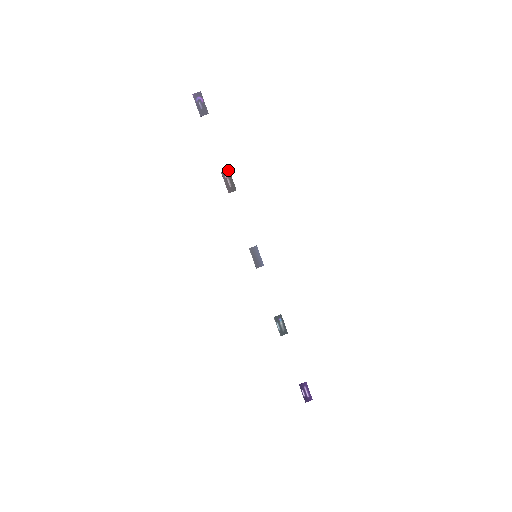
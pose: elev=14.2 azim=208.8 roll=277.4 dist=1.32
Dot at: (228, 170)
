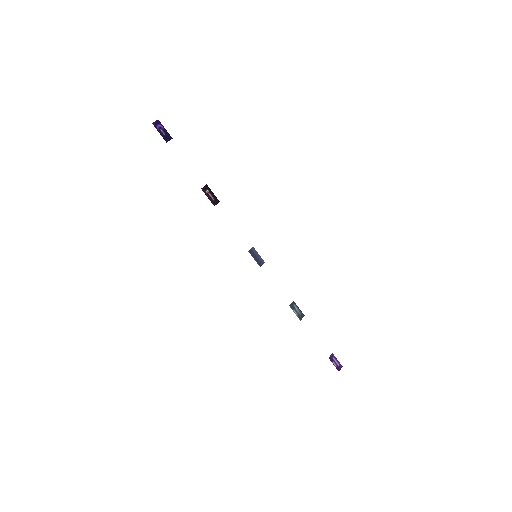
Dot at: (206, 185)
